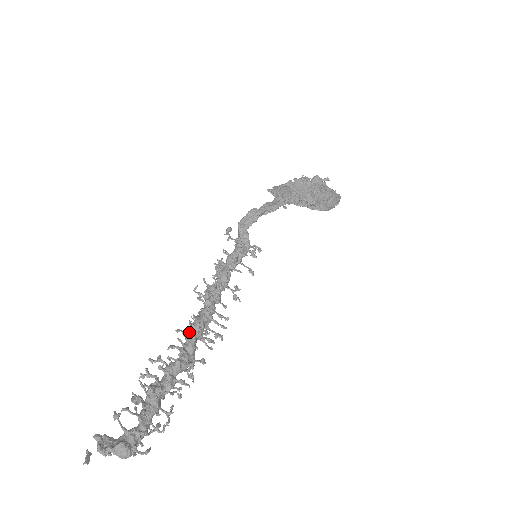
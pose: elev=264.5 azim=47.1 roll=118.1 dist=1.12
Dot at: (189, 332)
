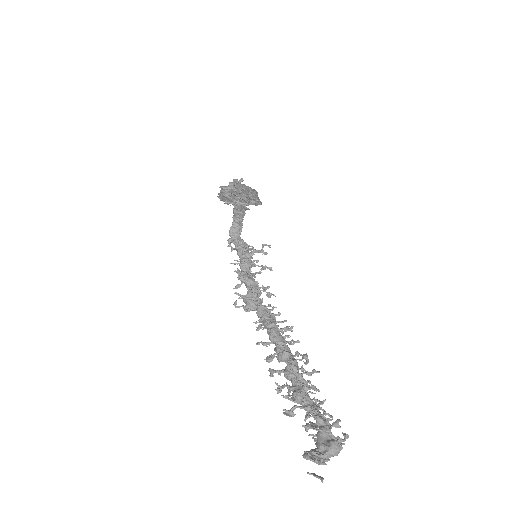
Dot at: (275, 336)
